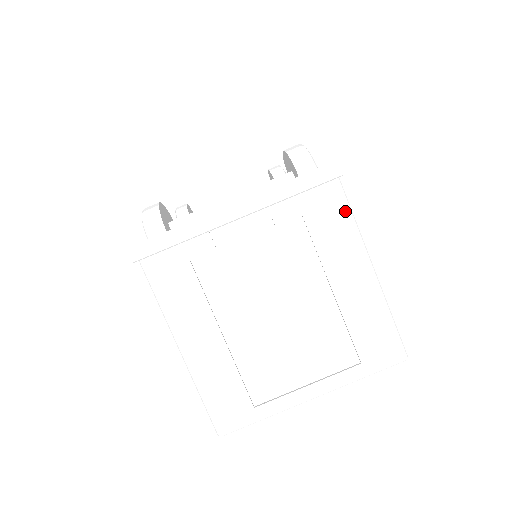
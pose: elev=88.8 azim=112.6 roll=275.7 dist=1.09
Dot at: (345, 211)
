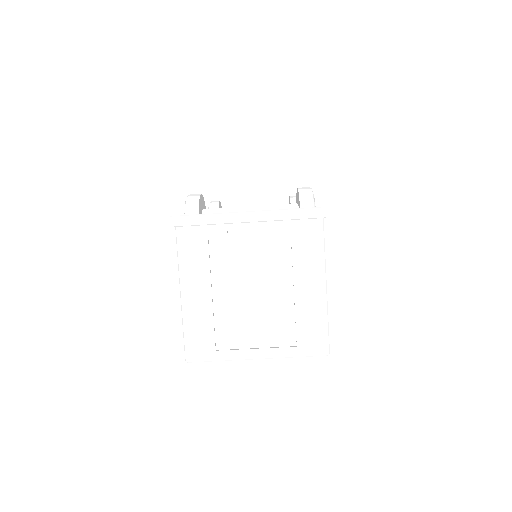
Dot at: (320, 241)
